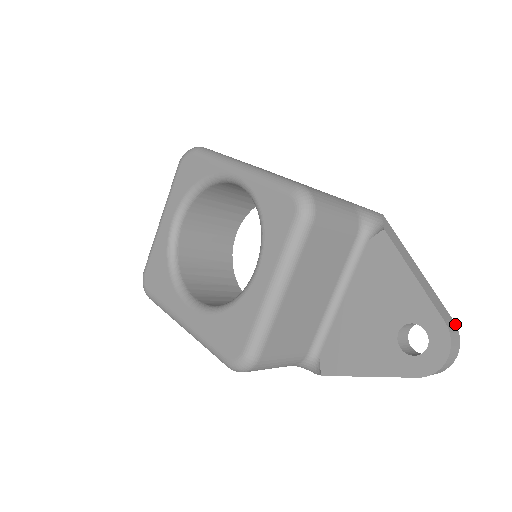
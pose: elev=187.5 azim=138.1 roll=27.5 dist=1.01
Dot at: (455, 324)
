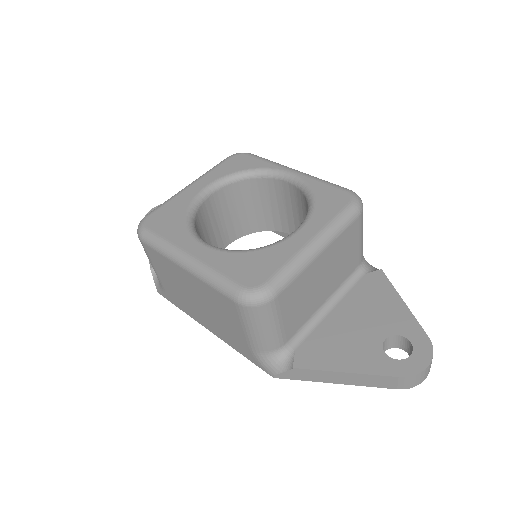
Dot at: occluded
